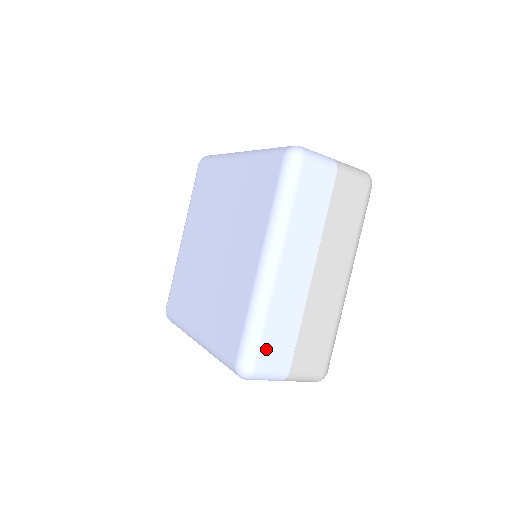
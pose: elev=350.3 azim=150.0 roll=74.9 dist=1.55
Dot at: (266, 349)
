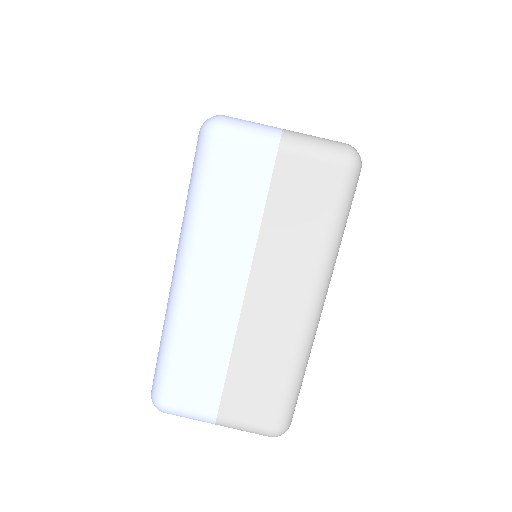
Dot at: (178, 382)
